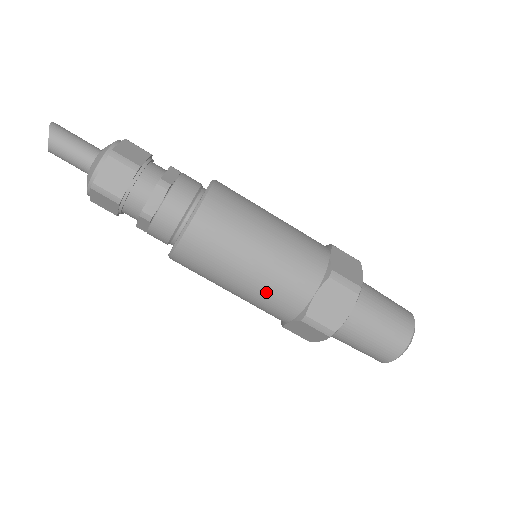
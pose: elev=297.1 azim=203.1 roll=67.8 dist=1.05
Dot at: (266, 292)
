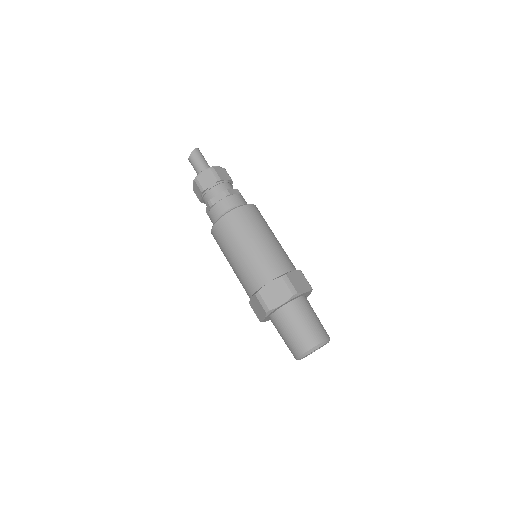
Dot at: (245, 269)
